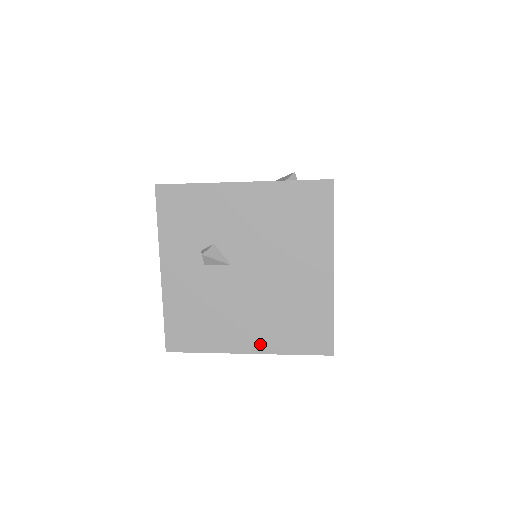
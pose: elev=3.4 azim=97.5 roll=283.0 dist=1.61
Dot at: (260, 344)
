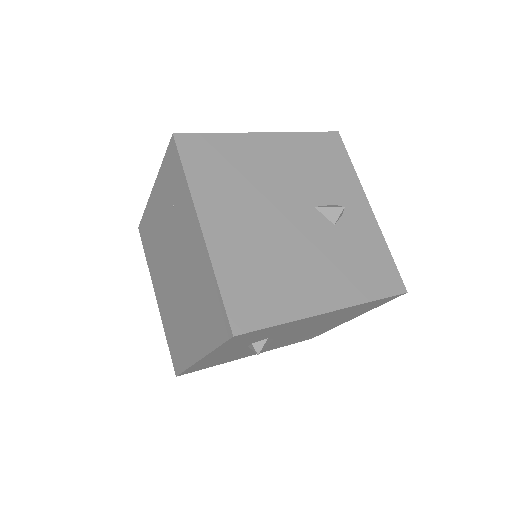
Dot at: (263, 351)
